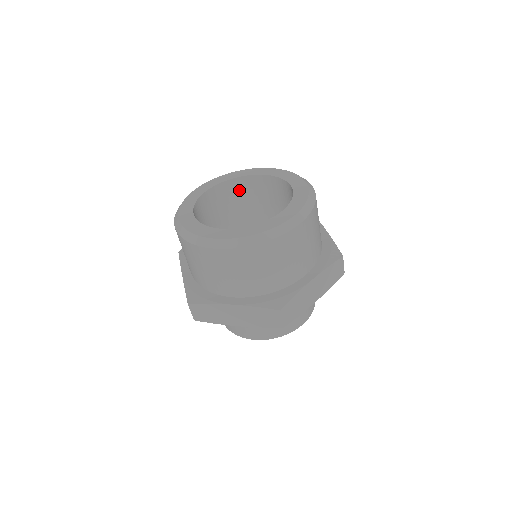
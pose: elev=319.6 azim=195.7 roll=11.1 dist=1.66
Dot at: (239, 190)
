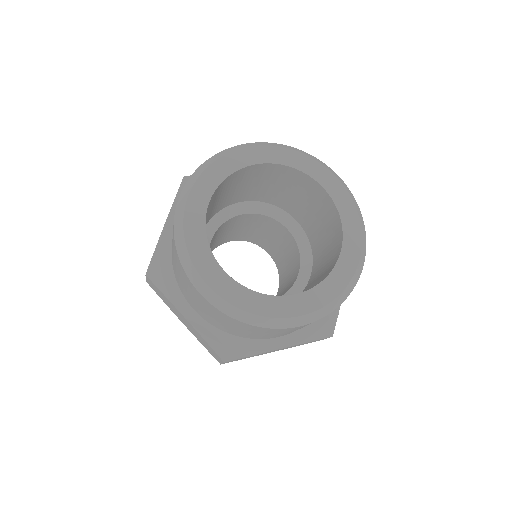
Dot at: (292, 179)
